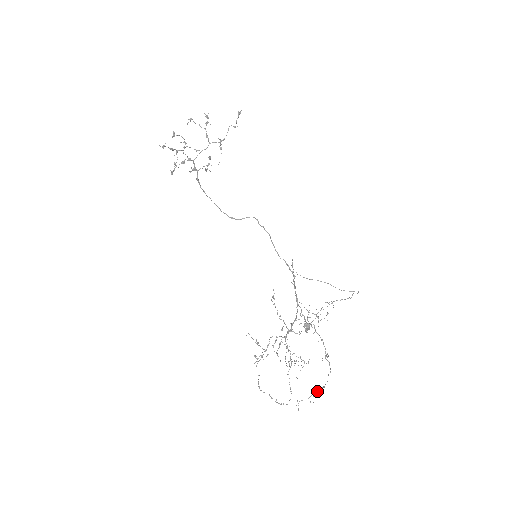
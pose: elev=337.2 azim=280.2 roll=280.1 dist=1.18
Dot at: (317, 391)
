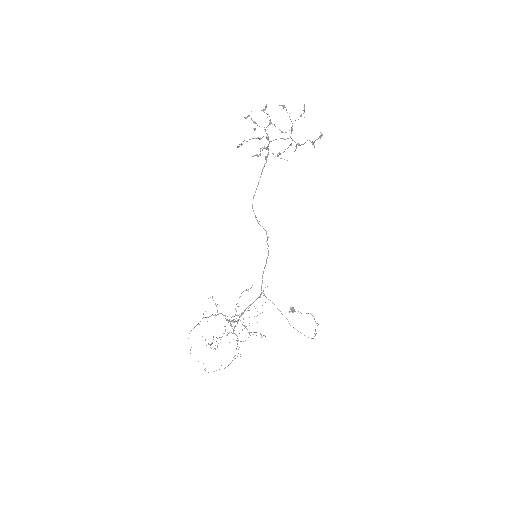
Dot at: occluded
